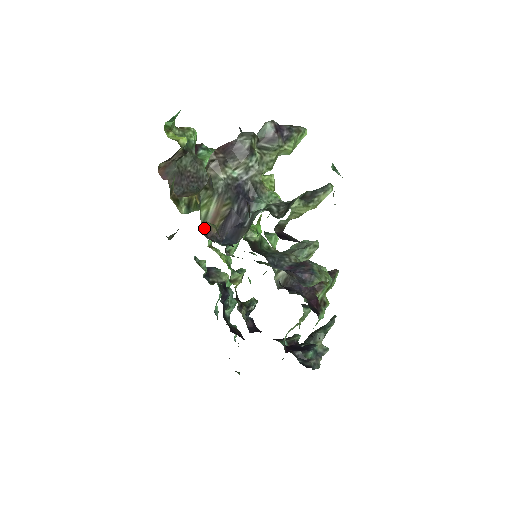
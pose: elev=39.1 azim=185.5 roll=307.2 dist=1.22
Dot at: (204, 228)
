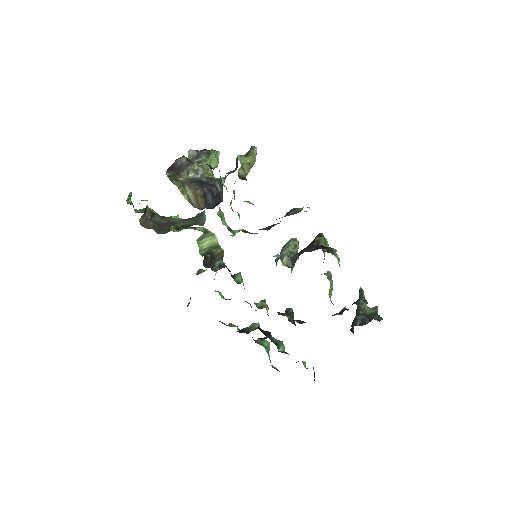
Dot at: (194, 207)
